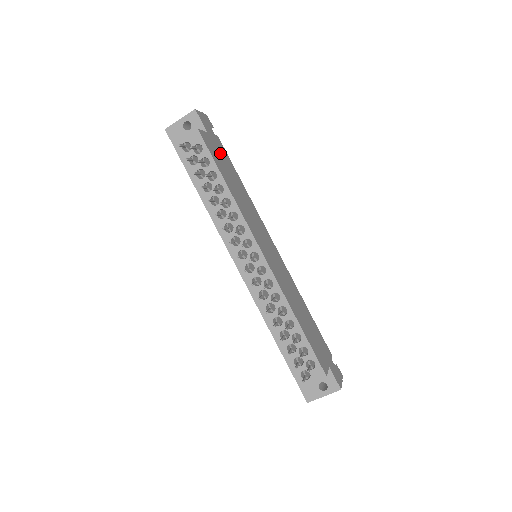
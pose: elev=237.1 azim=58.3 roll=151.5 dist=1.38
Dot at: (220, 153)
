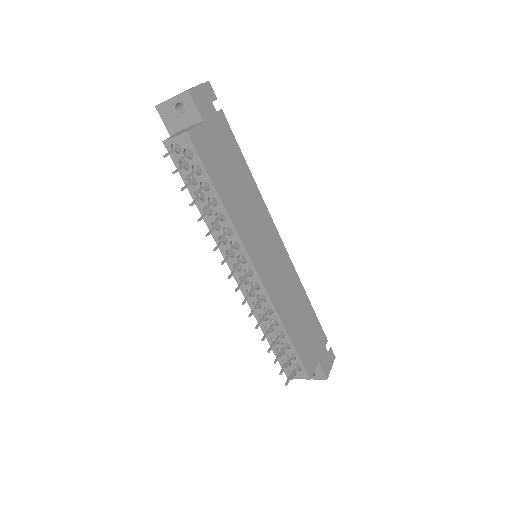
Dot at: (220, 144)
